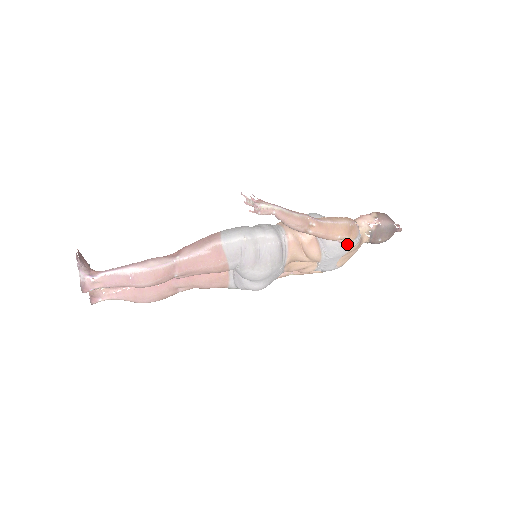
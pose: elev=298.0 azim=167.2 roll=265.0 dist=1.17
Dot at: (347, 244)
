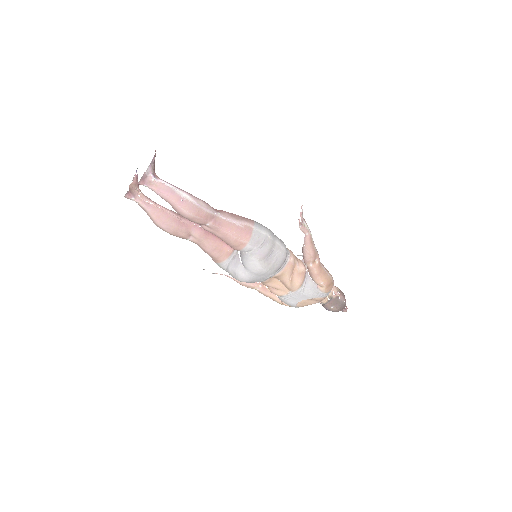
Dot at: (320, 292)
